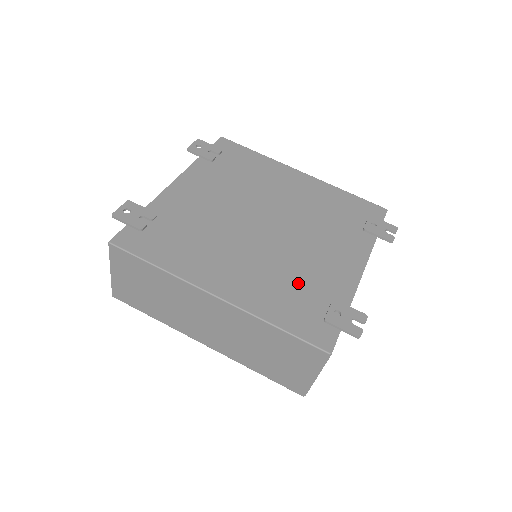
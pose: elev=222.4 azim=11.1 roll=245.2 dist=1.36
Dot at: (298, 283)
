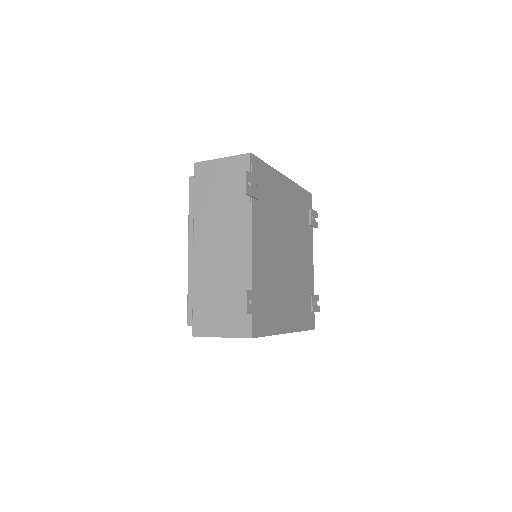
Dot at: (303, 294)
